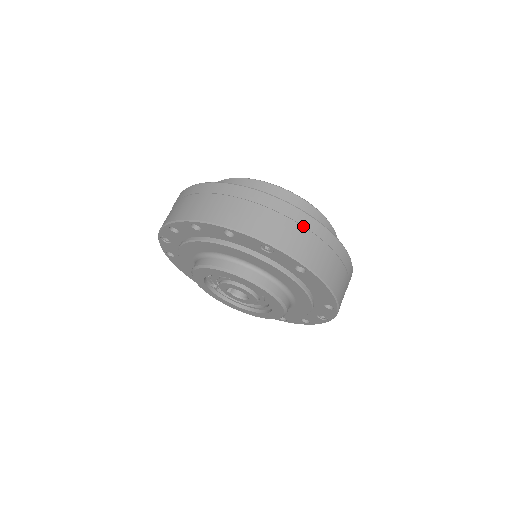
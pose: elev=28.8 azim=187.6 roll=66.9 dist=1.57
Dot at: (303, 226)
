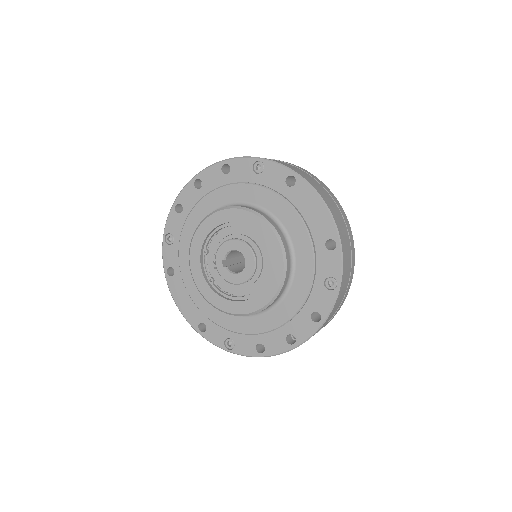
Dot at: (291, 165)
